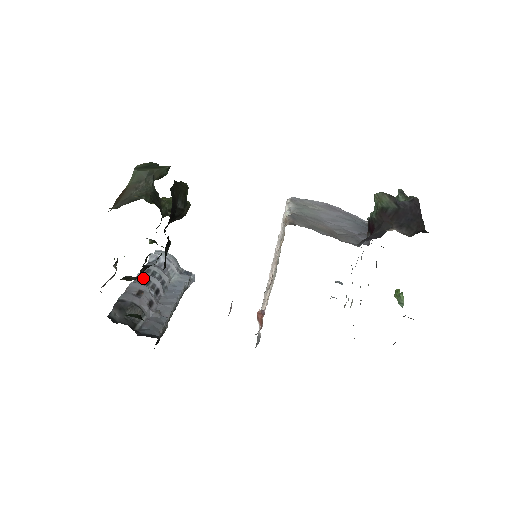
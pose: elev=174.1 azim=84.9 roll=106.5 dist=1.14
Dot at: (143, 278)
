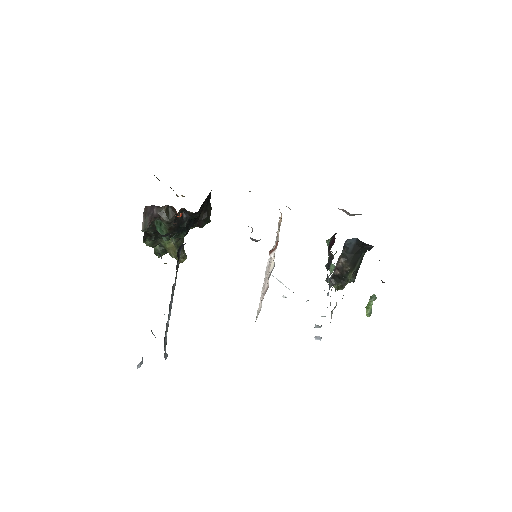
Dot at: occluded
